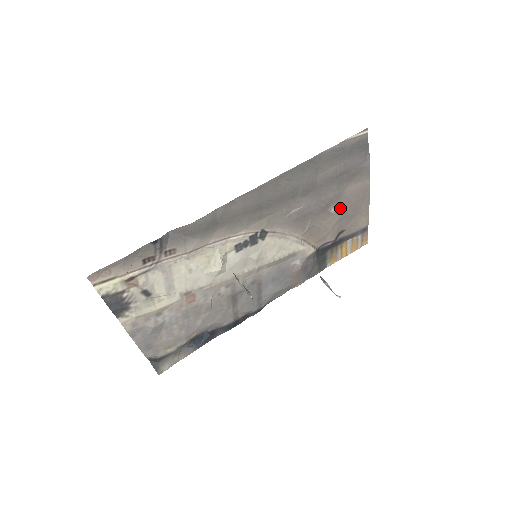
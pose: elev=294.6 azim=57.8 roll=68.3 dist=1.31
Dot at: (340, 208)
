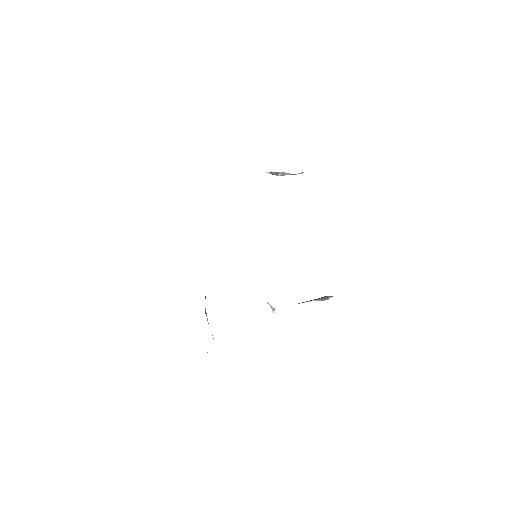
Dot at: occluded
